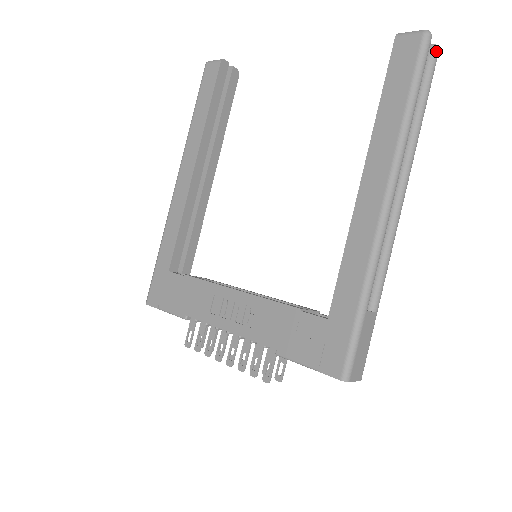
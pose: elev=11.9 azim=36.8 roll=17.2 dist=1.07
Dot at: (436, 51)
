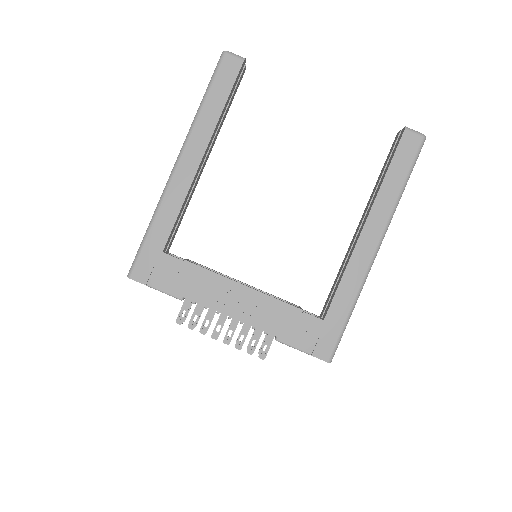
Dot at: occluded
